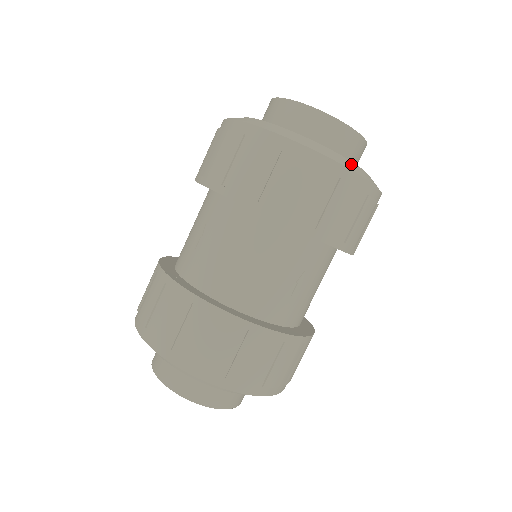
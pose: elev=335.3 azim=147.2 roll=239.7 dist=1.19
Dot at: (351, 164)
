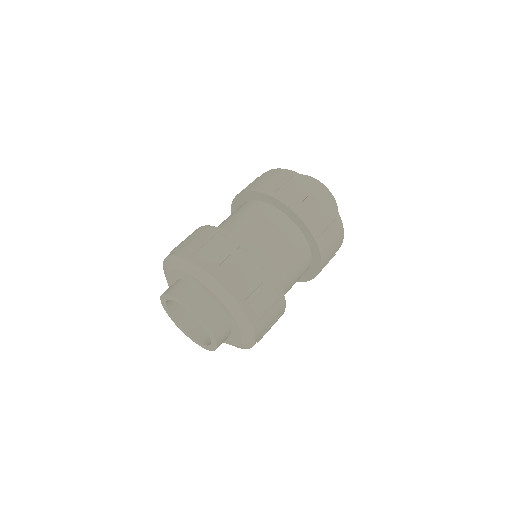
Dot at: occluded
